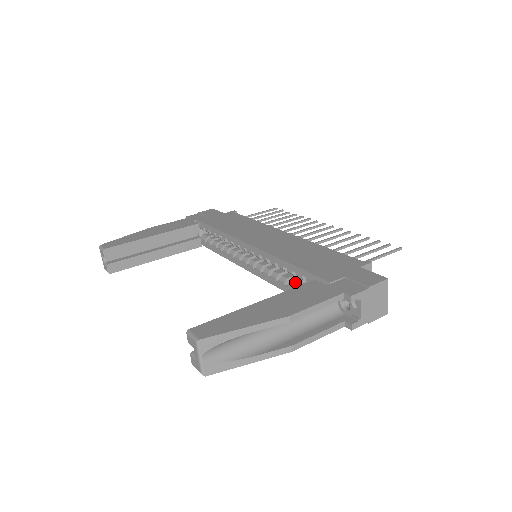
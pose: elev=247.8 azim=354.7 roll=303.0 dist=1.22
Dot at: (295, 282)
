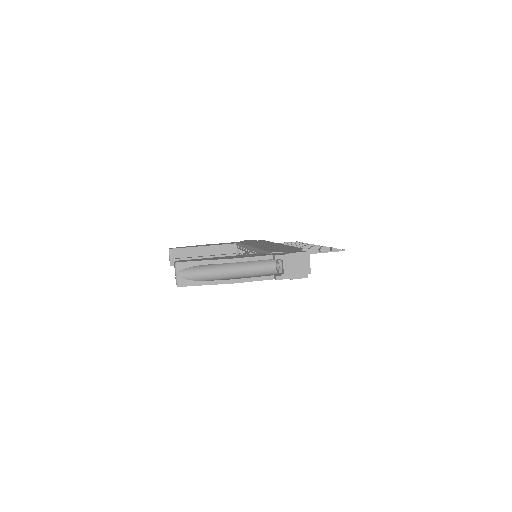
Dot at: occluded
